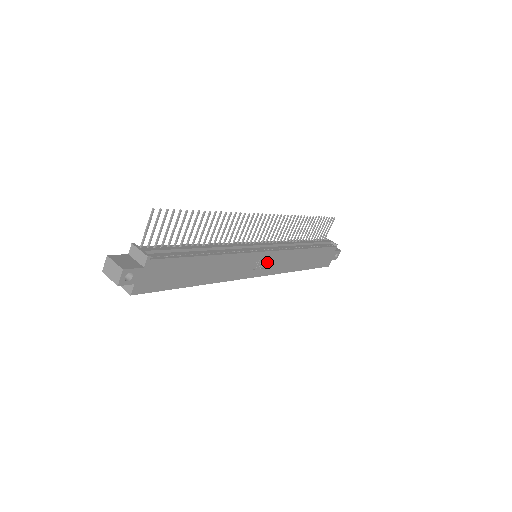
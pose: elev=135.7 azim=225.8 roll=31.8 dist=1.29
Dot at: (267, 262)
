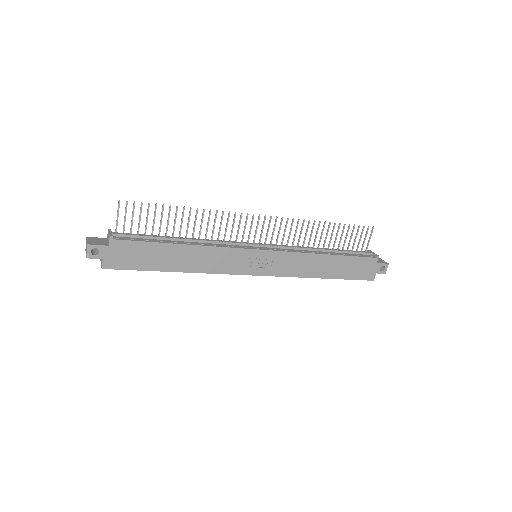
Dot at: (266, 261)
